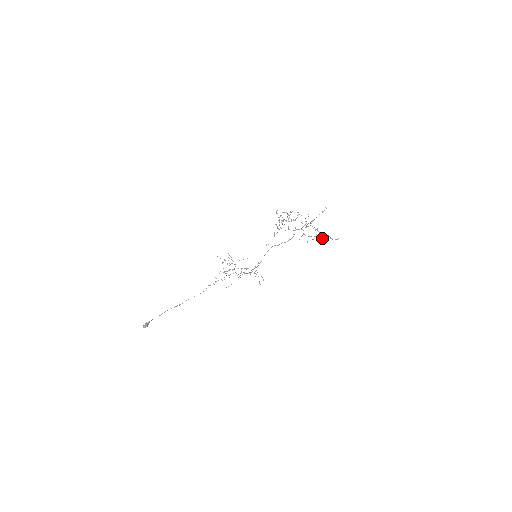
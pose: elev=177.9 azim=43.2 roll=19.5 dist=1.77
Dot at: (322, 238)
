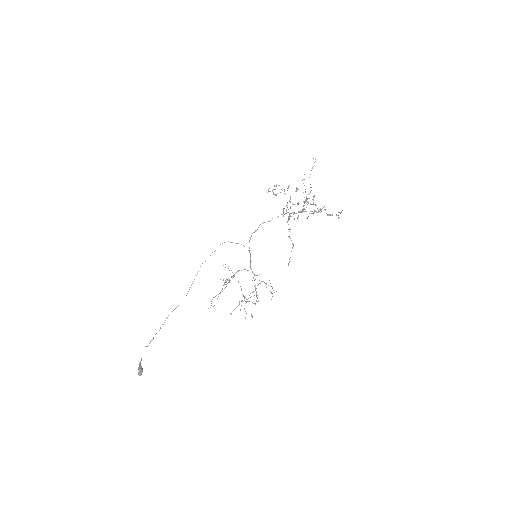
Dot at: occluded
